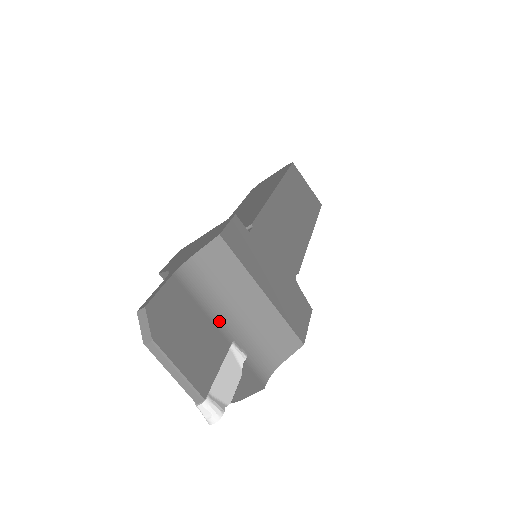
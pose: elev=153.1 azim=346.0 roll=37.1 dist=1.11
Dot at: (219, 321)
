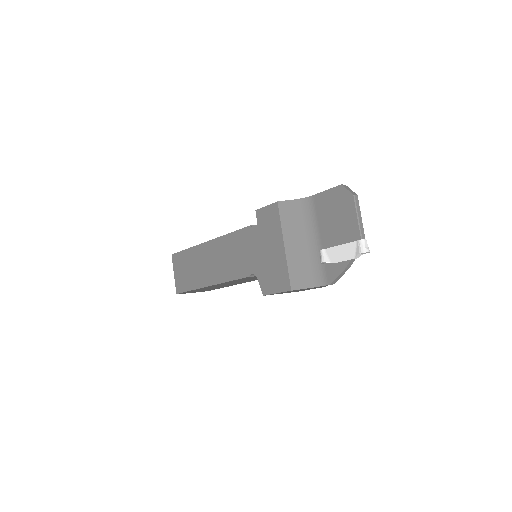
Dot at: occluded
